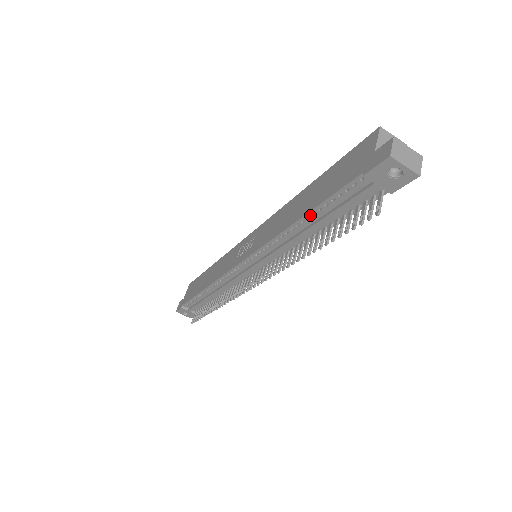
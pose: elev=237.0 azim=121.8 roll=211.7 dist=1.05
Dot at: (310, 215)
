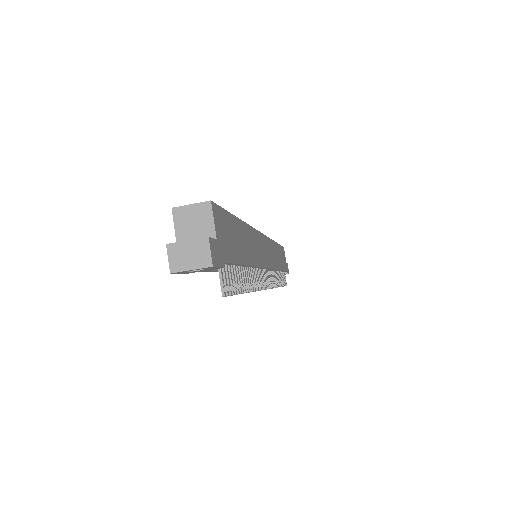
Dot at: occluded
